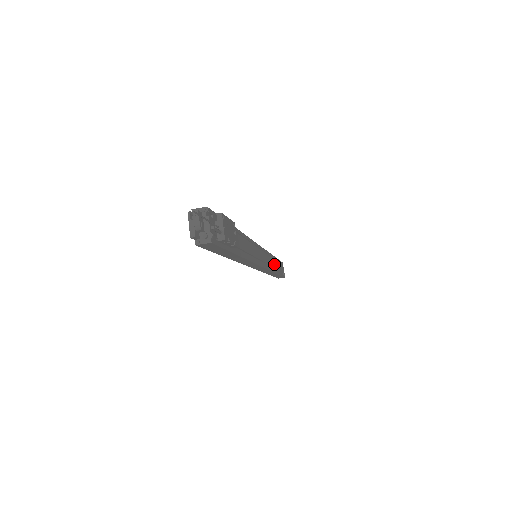
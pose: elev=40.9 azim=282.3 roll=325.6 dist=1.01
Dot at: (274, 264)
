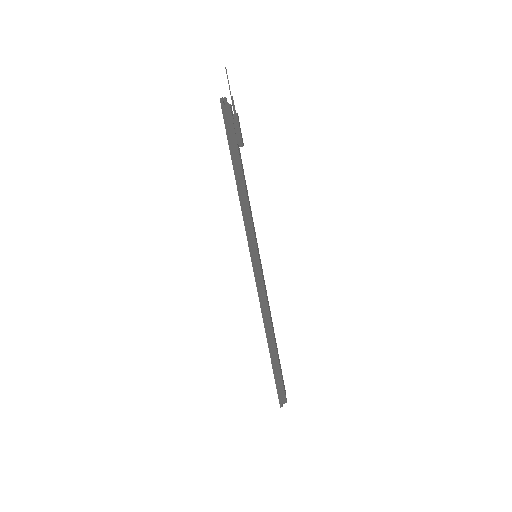
Dot at: (273, 331)
